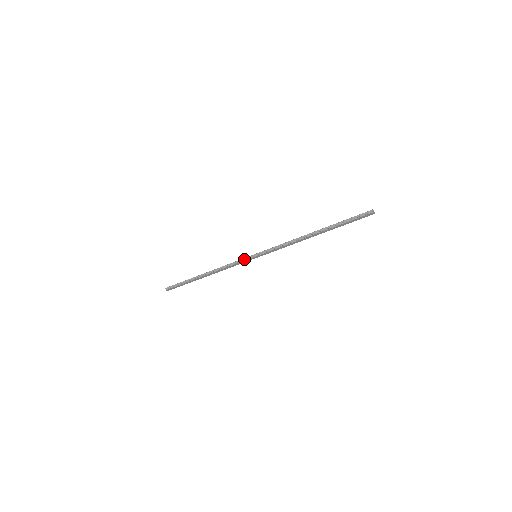
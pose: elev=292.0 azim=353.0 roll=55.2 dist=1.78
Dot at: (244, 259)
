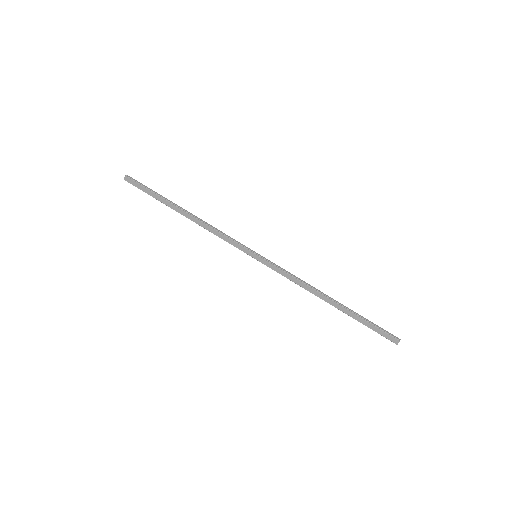
Dot at: (243, 245)
